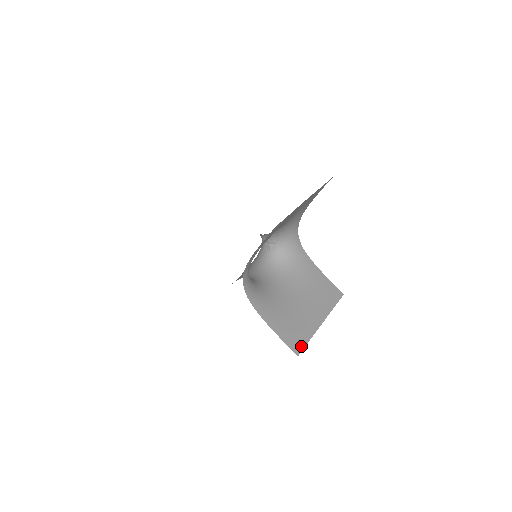
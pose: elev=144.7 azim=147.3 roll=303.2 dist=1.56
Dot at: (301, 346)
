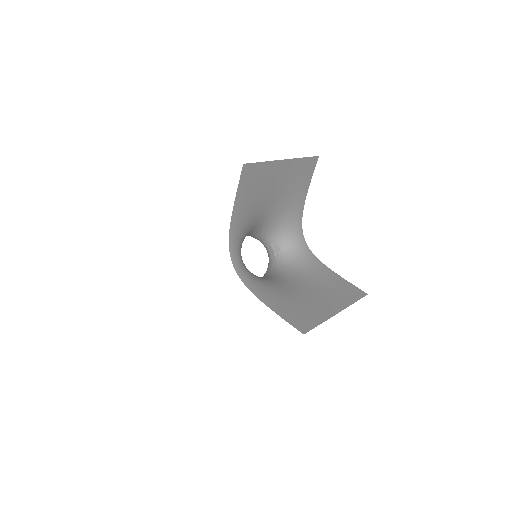
Dot at: (309, 327)
